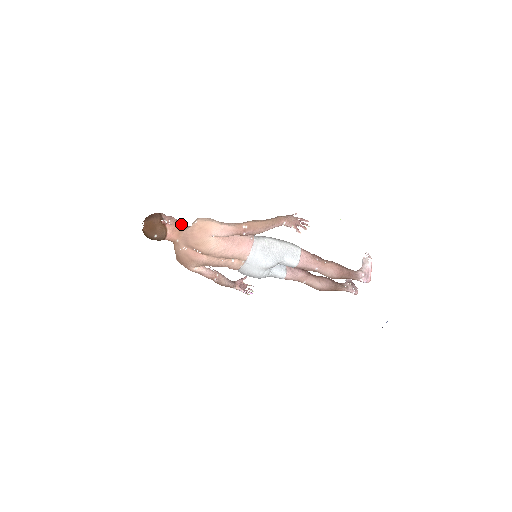
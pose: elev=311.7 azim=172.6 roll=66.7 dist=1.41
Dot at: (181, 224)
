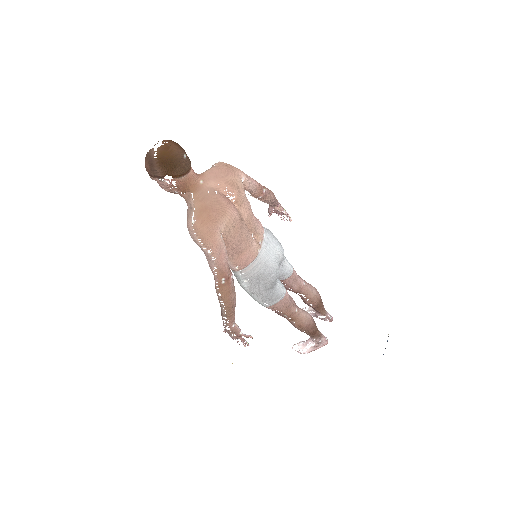
Dot at: occluded
